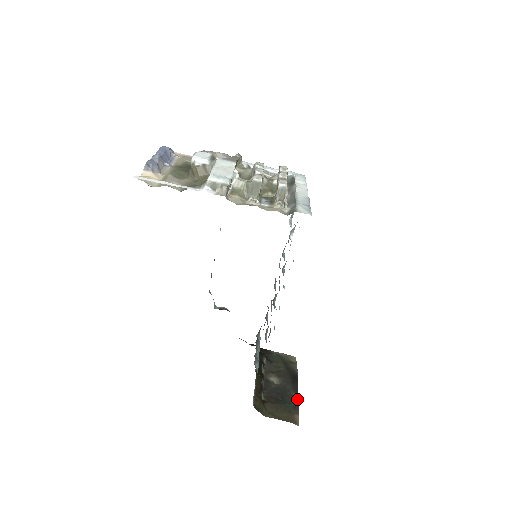
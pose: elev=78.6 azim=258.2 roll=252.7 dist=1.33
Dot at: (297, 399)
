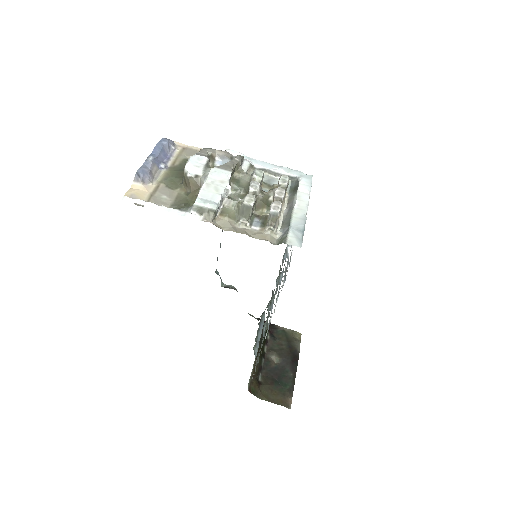
Dot at: (294, 381)
